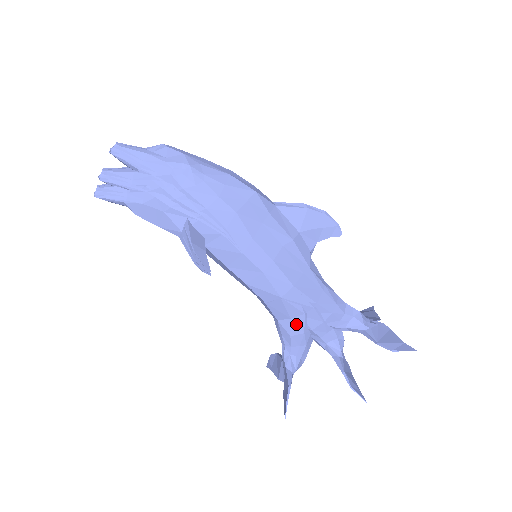
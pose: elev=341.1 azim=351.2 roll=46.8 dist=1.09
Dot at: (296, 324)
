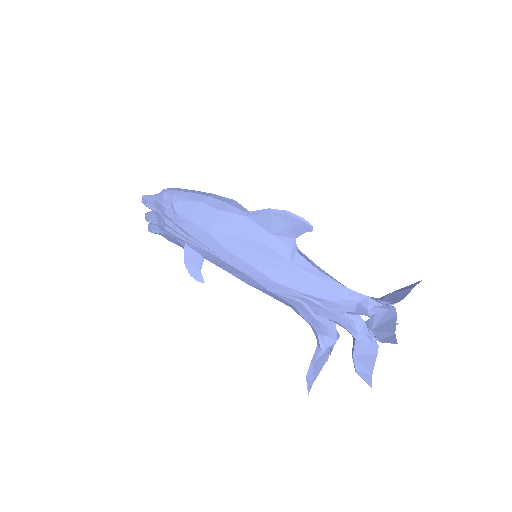
Dot at: (302, 311)
